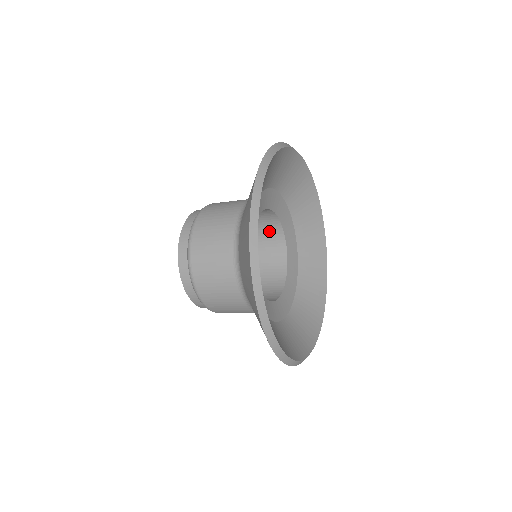
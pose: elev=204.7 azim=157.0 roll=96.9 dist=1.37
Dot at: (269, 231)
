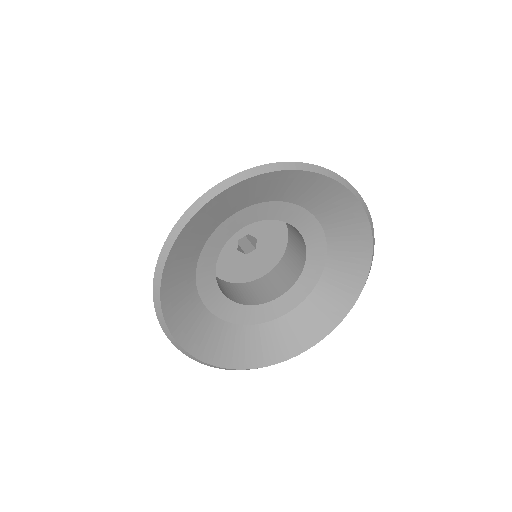
Dot at: (297, 233)
